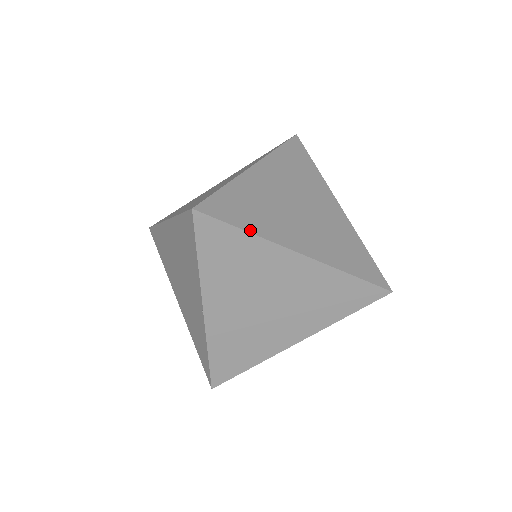
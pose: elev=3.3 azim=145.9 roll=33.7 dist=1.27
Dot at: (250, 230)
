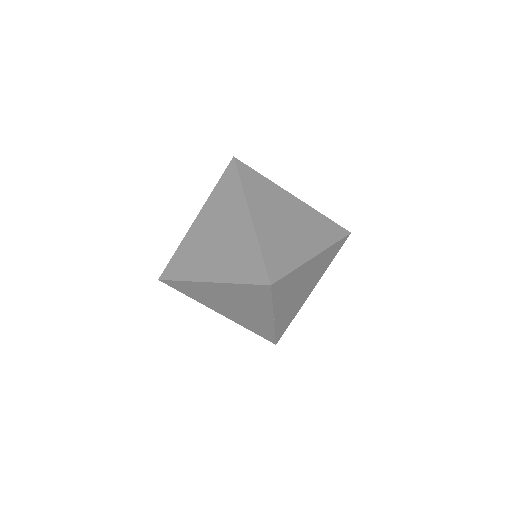
Dot at: (294, 268)
